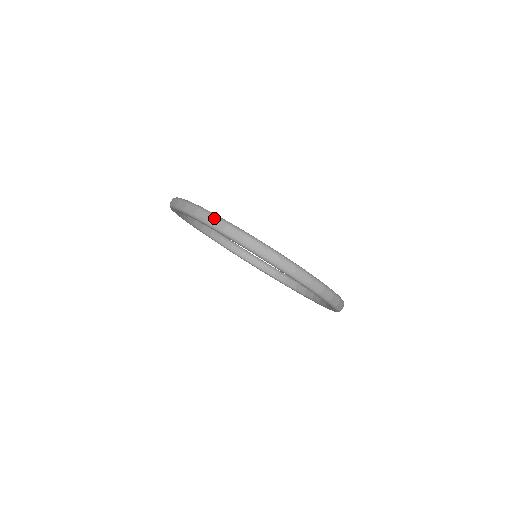
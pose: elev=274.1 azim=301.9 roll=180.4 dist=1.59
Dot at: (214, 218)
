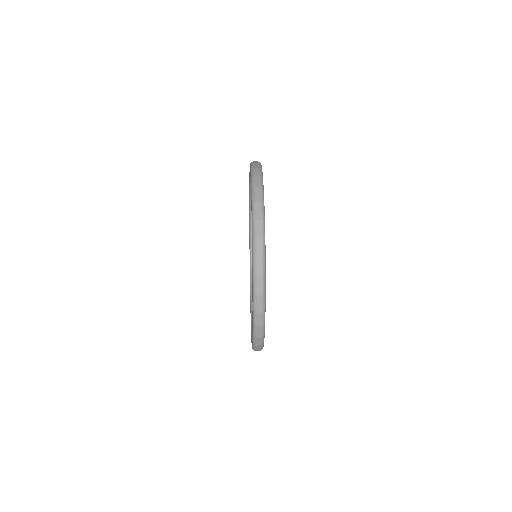
Dot at: (261, 223)
